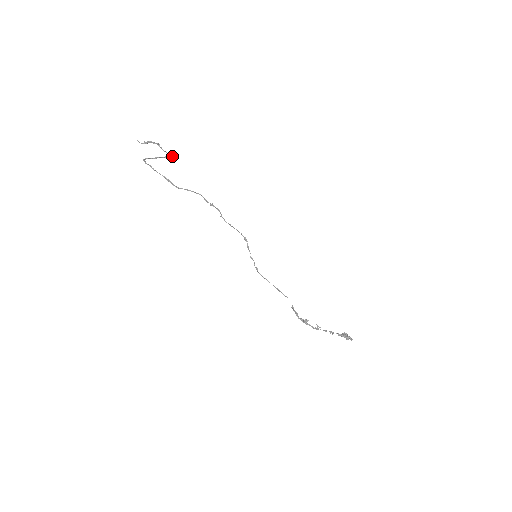
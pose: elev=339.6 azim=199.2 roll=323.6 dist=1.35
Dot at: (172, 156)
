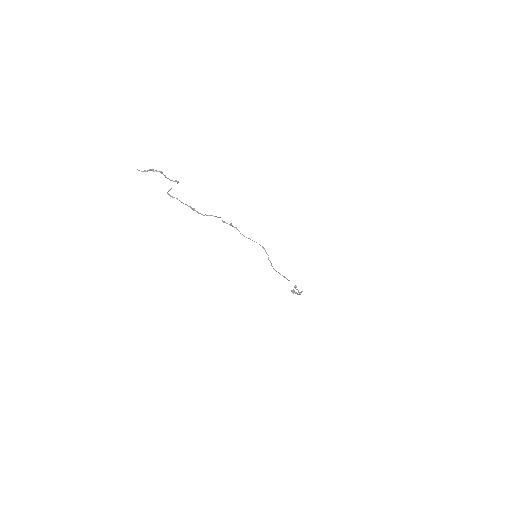
Dot at: (177, 183)
